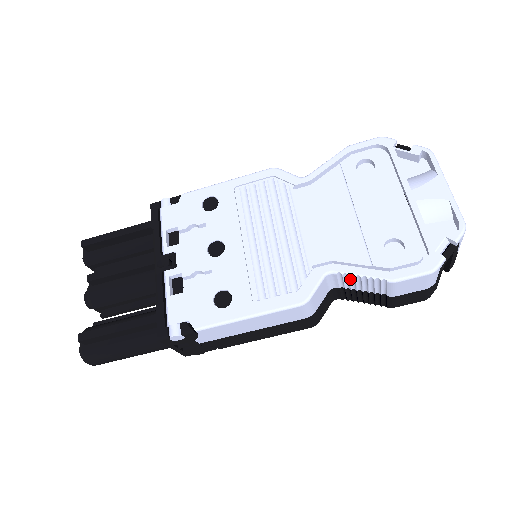
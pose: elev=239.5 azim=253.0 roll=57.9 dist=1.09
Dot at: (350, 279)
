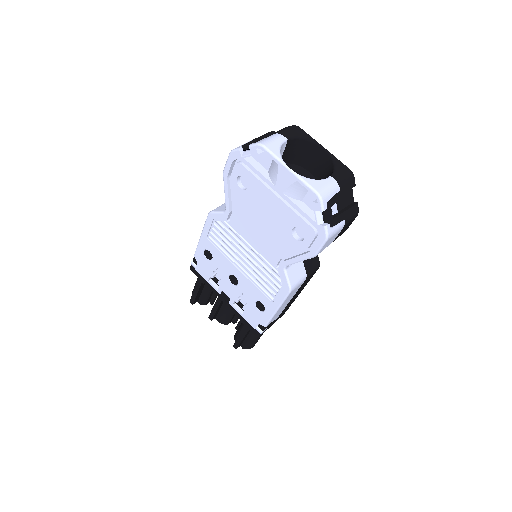
Dot at: occluded
